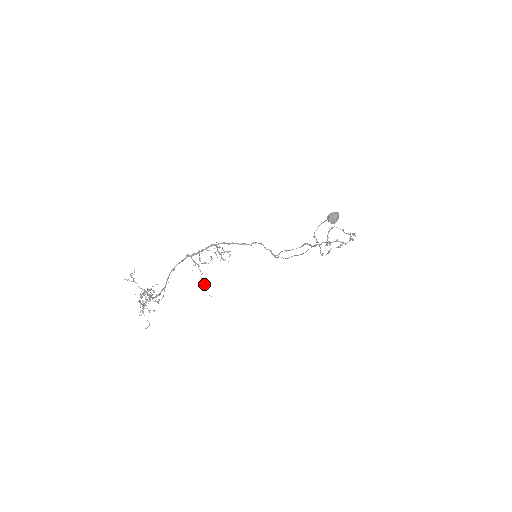
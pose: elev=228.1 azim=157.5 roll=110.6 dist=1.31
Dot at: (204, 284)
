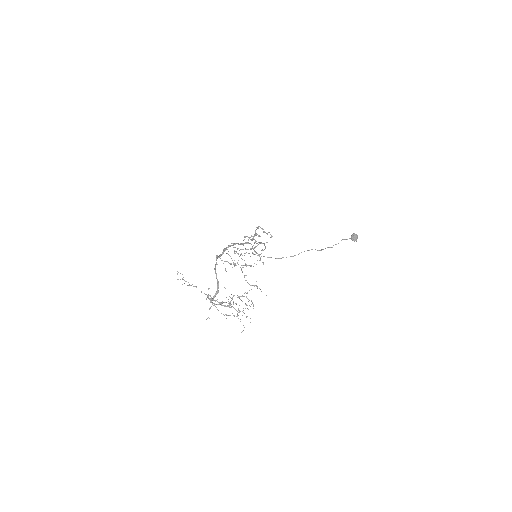
Dot at: (256, 286)
